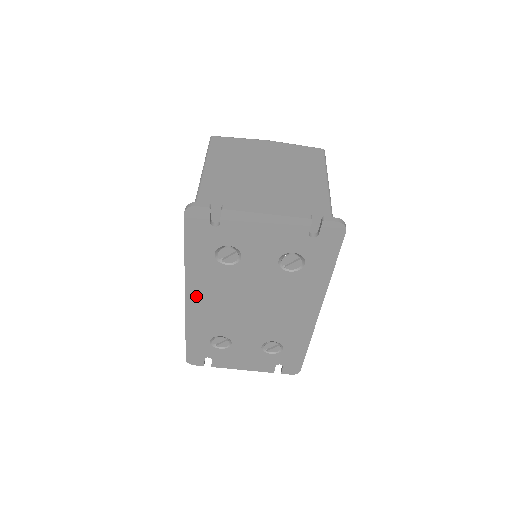
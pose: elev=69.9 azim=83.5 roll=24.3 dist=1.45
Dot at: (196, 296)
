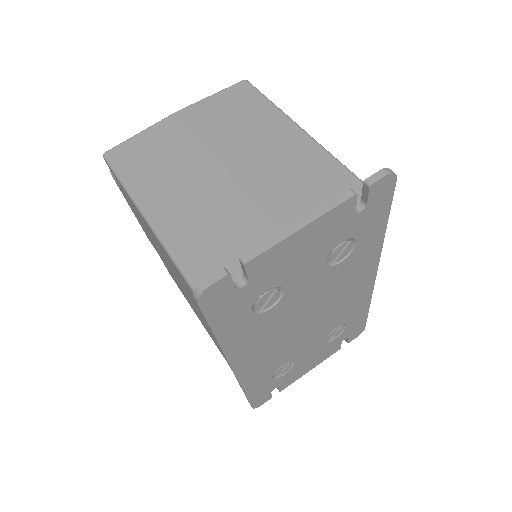
Dot at: (244, 359)
